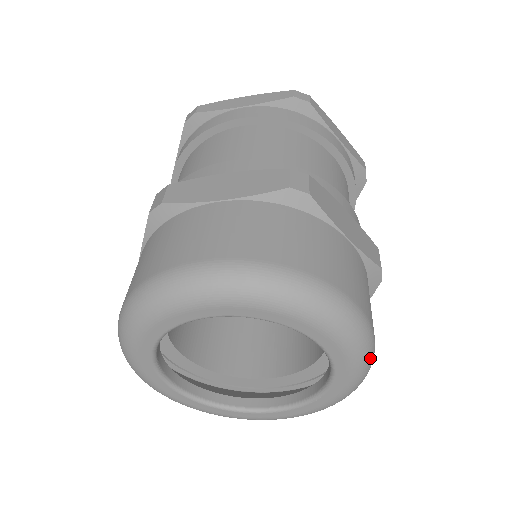
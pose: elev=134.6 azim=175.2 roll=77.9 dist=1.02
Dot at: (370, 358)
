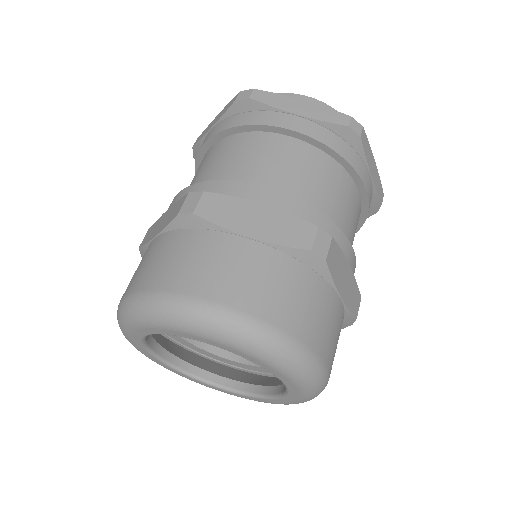
Dot at: (281, 351)
